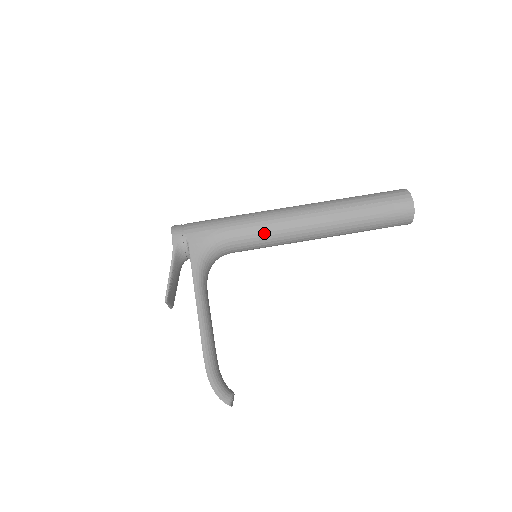
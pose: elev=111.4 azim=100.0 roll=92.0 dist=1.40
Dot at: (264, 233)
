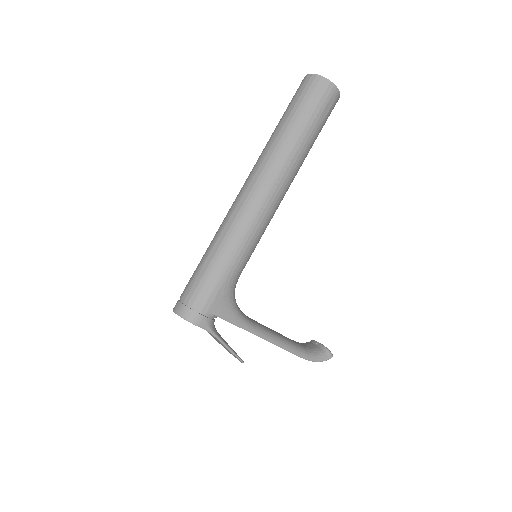
Dot at: (258, 240)
